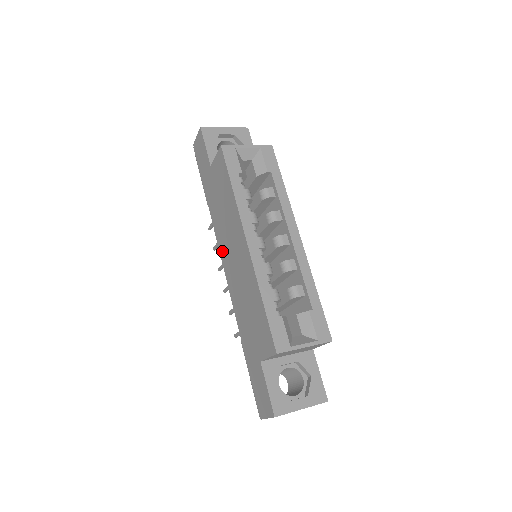
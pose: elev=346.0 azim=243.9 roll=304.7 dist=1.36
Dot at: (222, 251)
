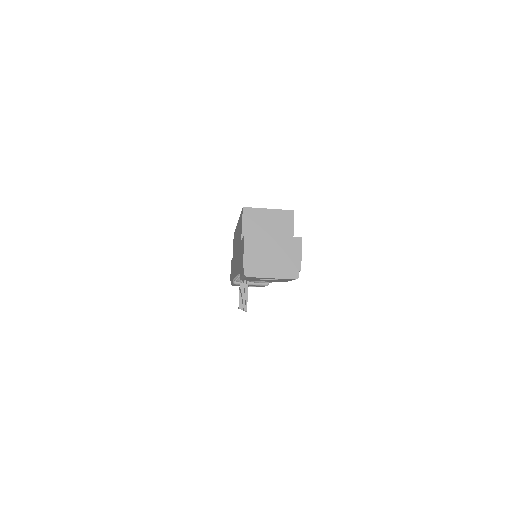
Dot at: (234, 270)
